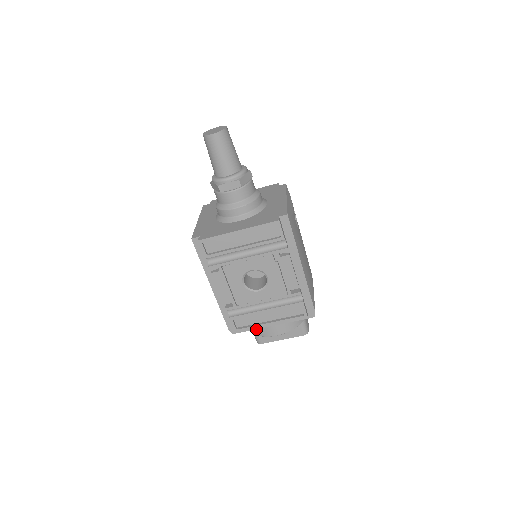
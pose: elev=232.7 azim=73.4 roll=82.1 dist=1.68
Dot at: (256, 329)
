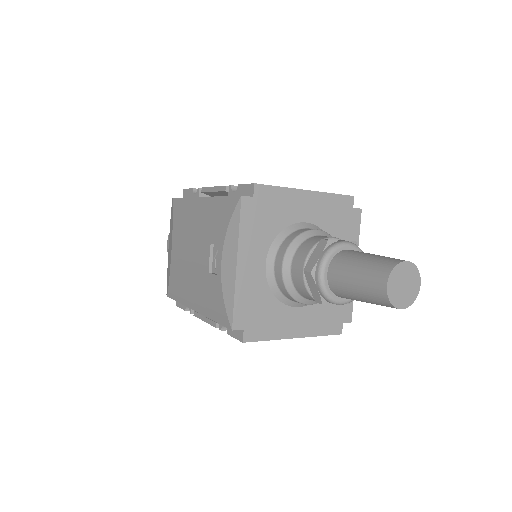
Dot at: occluded
